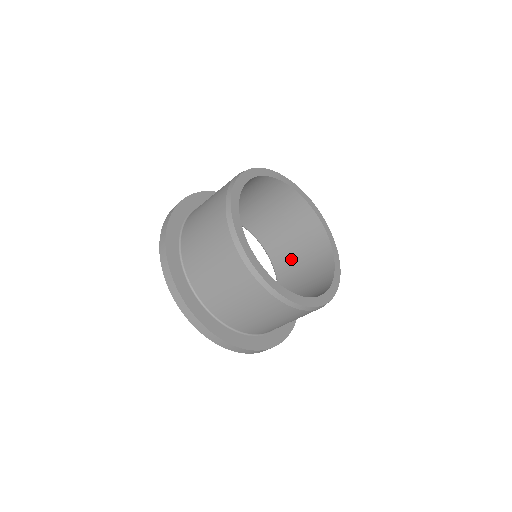
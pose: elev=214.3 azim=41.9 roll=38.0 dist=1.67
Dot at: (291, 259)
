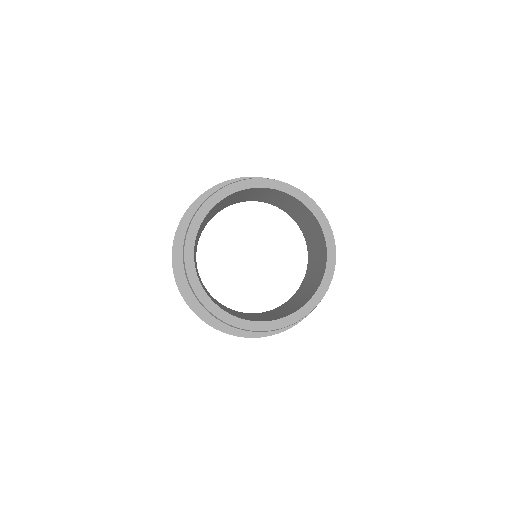
Dot at: (312, 246)
